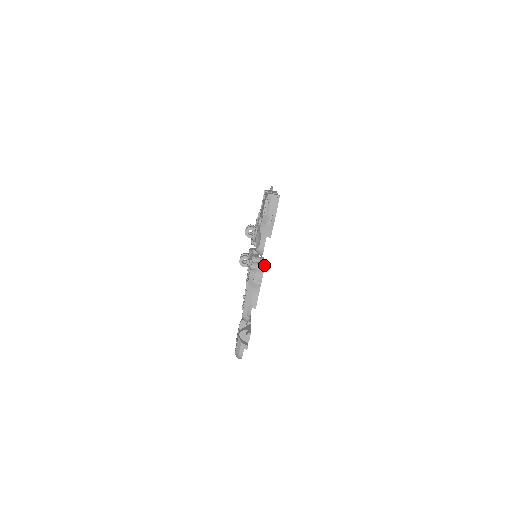
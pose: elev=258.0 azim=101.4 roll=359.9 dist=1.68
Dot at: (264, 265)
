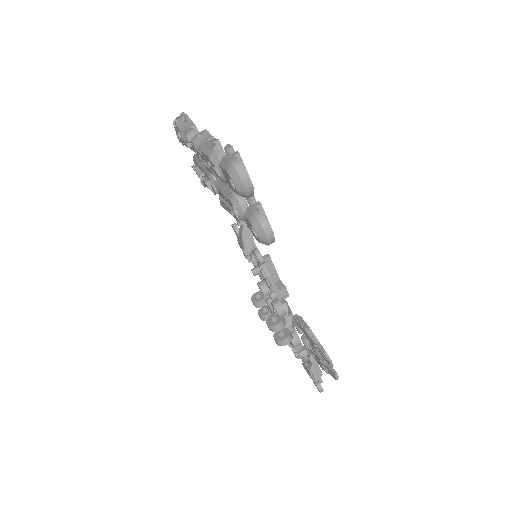
Dot at: occluded
